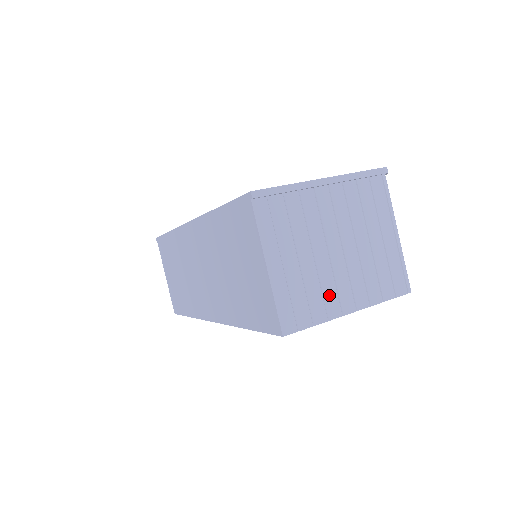
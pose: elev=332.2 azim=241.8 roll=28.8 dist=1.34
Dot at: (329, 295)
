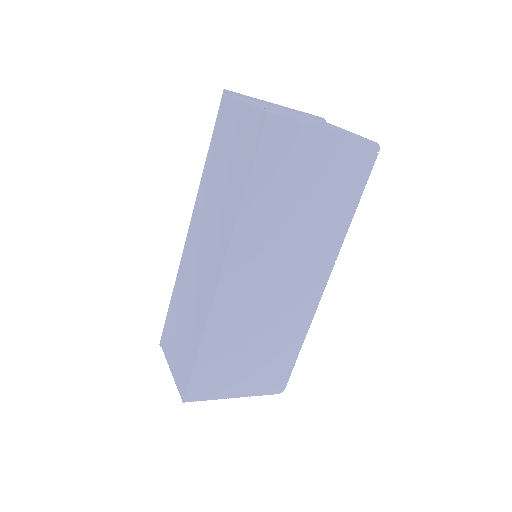
Dot at: (302, 120)
